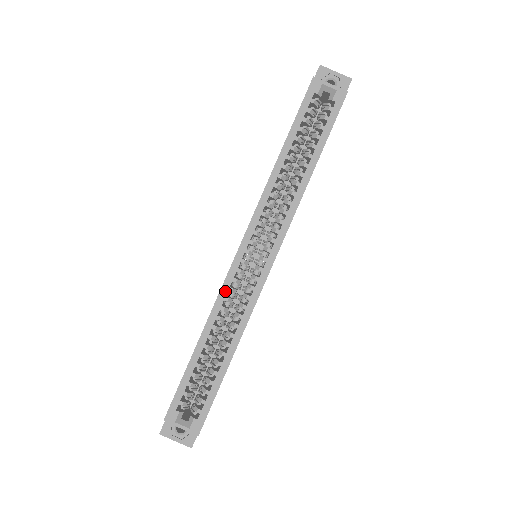
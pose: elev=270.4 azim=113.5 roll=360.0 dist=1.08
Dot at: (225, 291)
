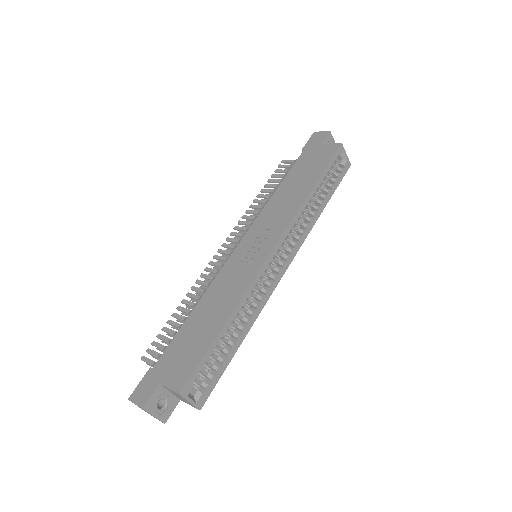
Dot at: (255, 282)
